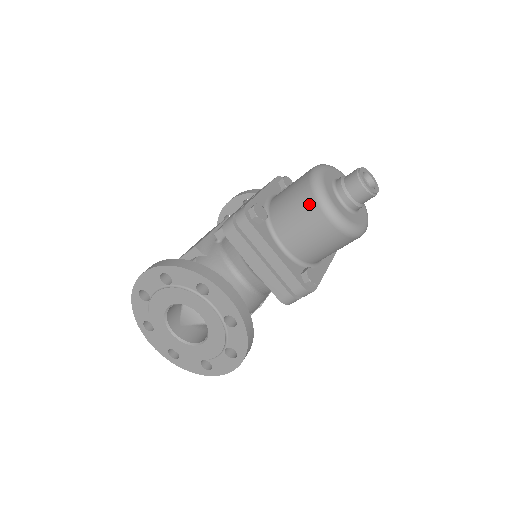
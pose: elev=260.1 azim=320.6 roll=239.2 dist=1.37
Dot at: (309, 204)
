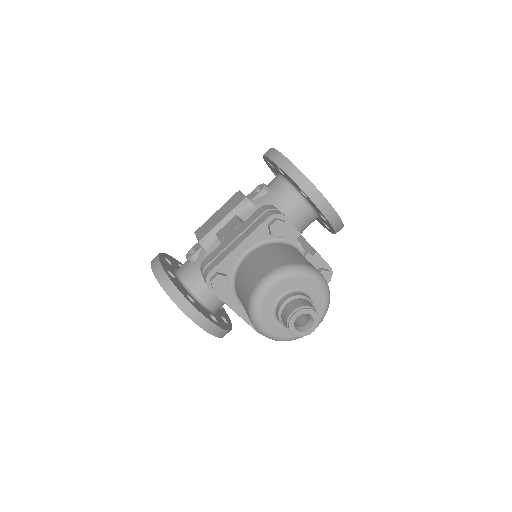
Dot at: (247, 313)
